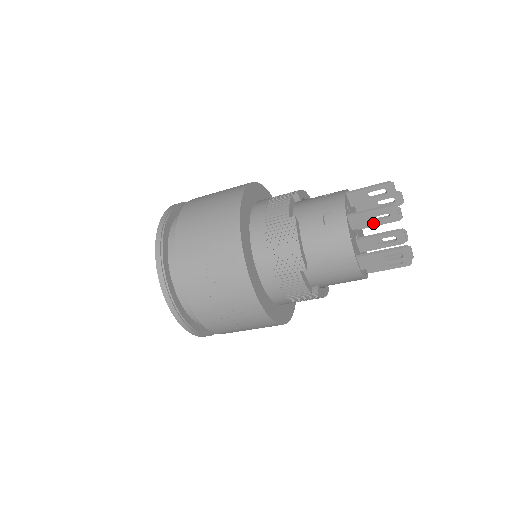
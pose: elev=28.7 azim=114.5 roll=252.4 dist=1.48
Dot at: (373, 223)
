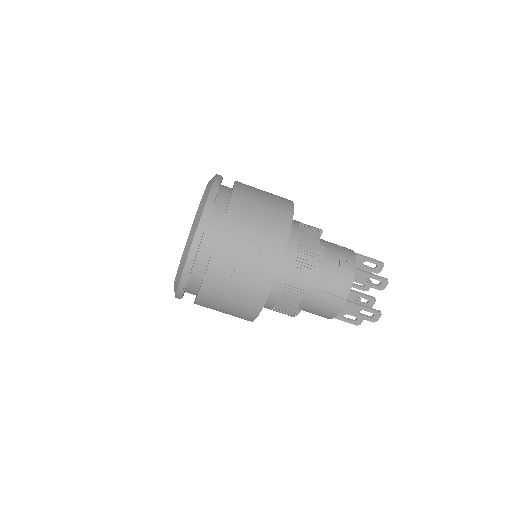
Dot at: (365, 284)
